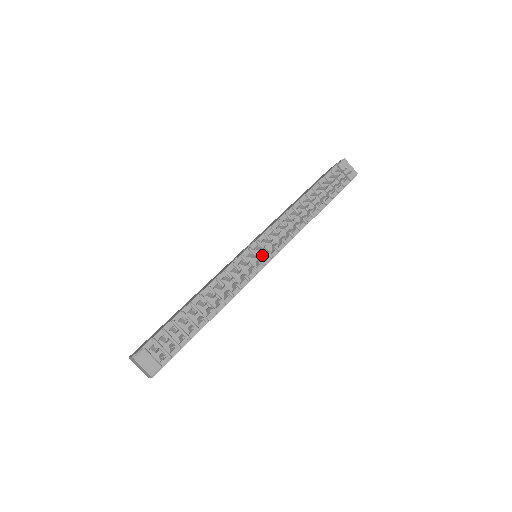
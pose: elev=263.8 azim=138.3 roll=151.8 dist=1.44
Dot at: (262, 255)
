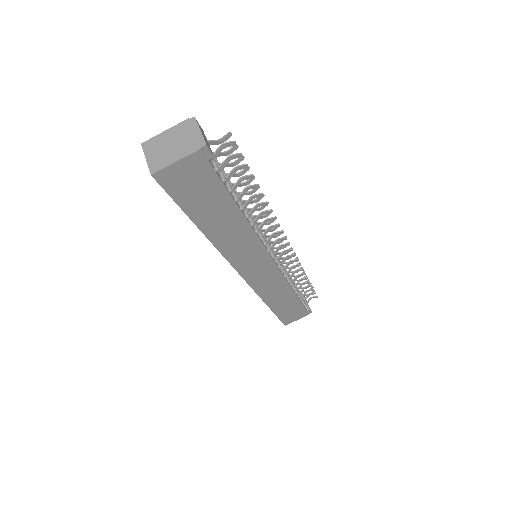
Dot at: occluded
